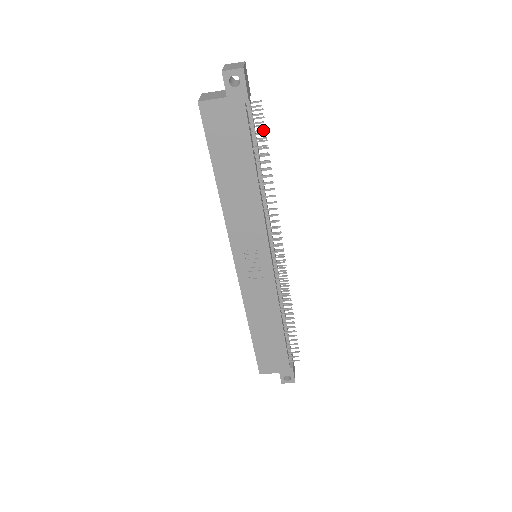
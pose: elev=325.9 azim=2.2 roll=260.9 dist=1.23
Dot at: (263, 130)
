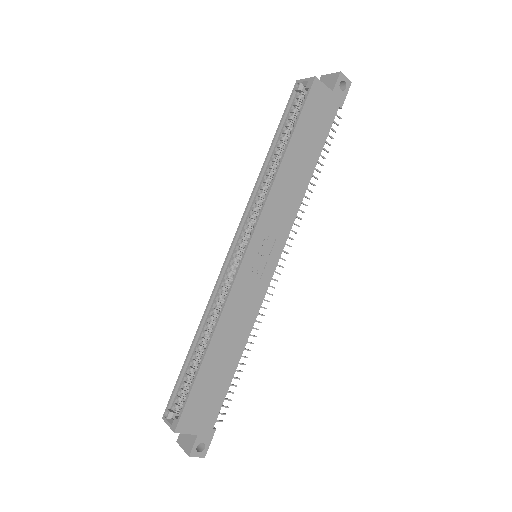
Dot at: occluded
